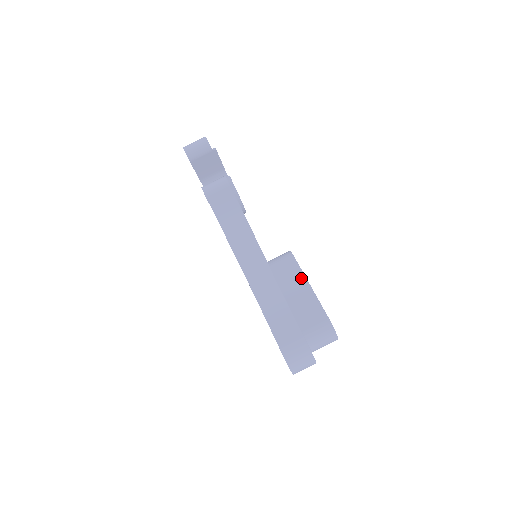
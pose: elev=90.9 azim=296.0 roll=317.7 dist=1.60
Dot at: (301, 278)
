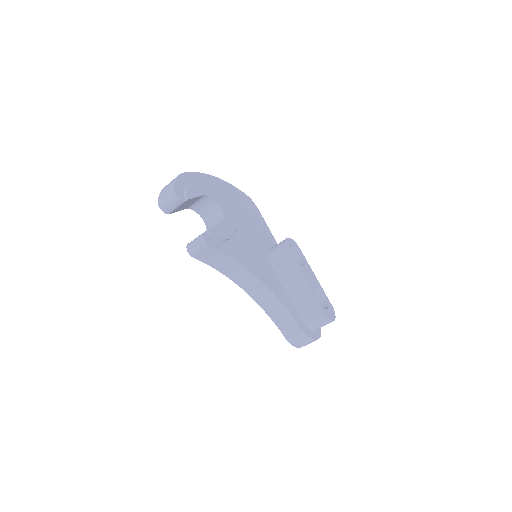
Dot at: (297, 274)
